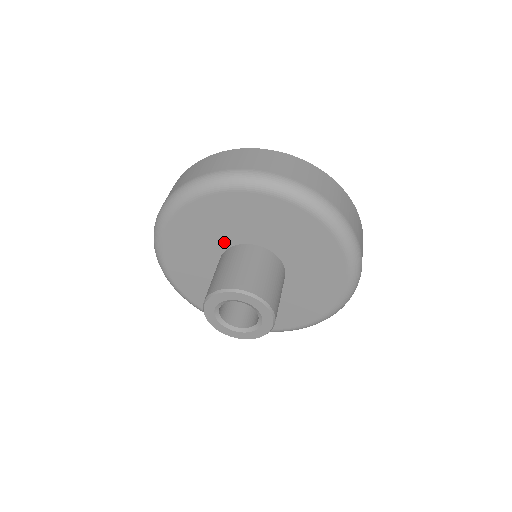
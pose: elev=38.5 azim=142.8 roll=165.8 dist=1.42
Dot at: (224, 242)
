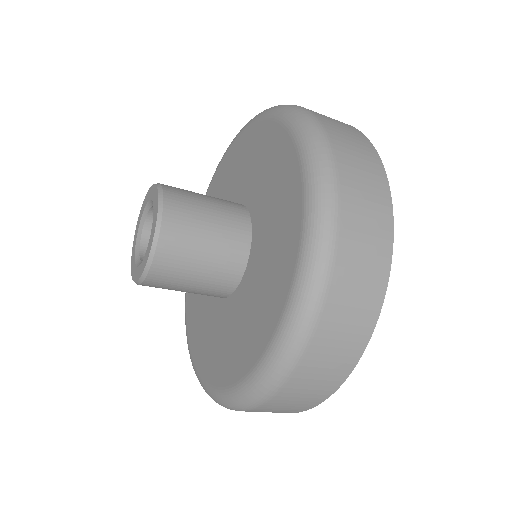
Dot at: occluded
